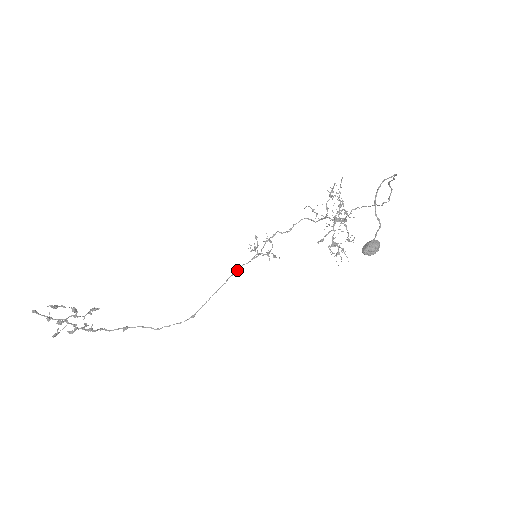
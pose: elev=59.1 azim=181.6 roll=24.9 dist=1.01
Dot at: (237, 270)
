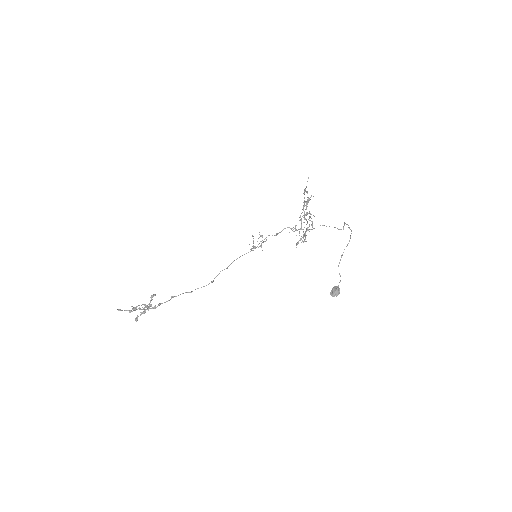
Dot at: occluded
